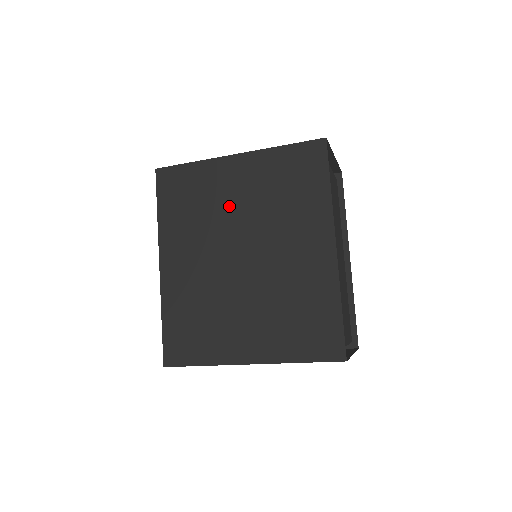
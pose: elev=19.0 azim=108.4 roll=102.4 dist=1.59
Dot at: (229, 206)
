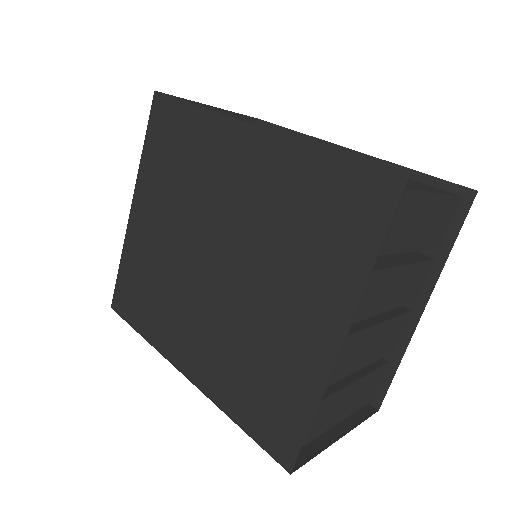
Dot at: (166, 246)
